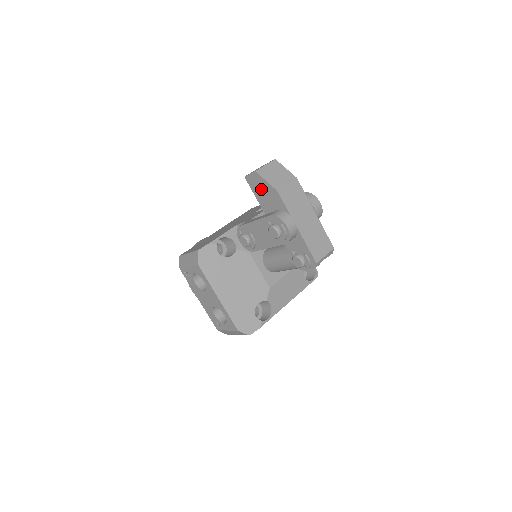
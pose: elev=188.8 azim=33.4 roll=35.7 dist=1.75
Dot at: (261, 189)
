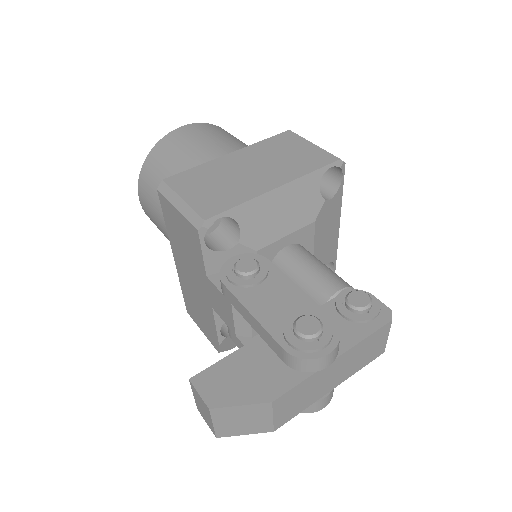
Dot at: occluded
